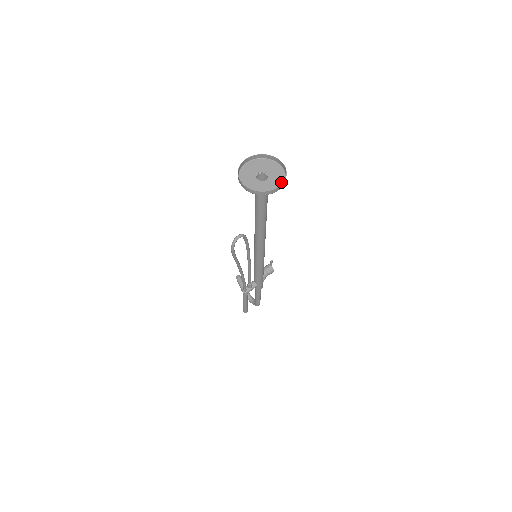
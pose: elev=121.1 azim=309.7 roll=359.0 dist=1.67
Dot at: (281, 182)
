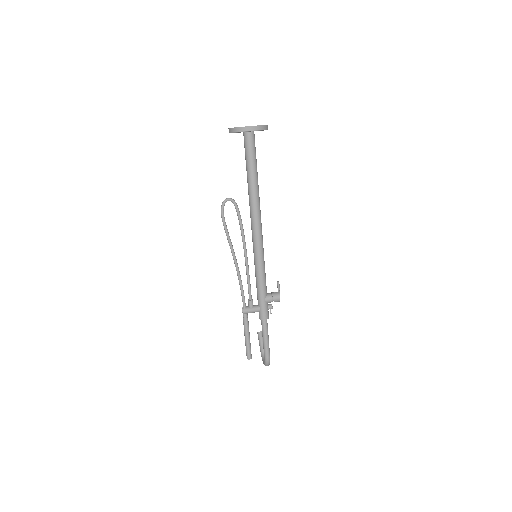
Dot at: (259, 130)
